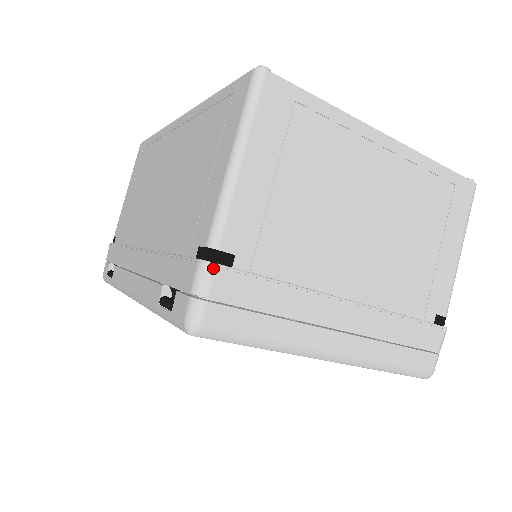
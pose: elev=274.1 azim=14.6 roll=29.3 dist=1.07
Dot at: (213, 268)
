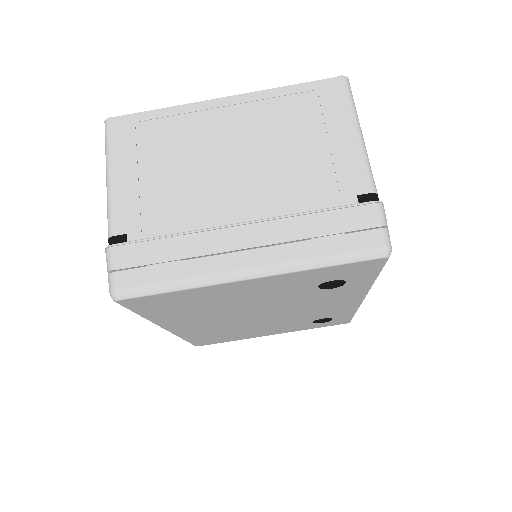
Dot at: (110, 248)
